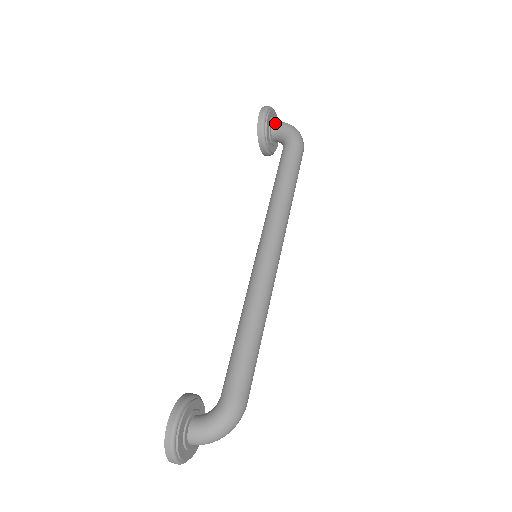
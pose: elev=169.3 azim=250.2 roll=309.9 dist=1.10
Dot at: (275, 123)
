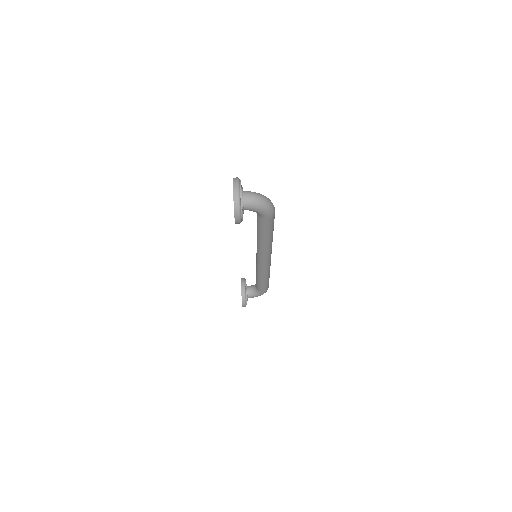
Dot at: (247, 209)
